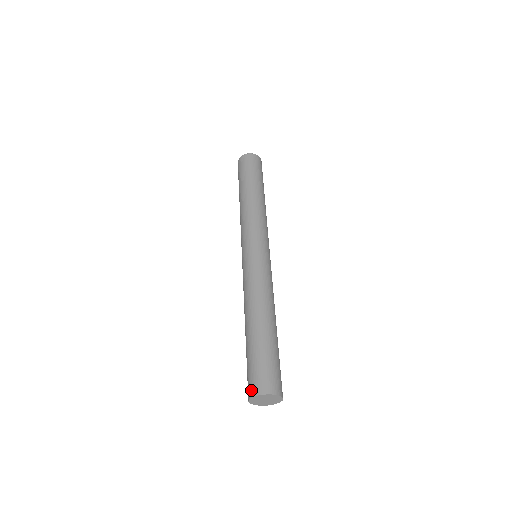
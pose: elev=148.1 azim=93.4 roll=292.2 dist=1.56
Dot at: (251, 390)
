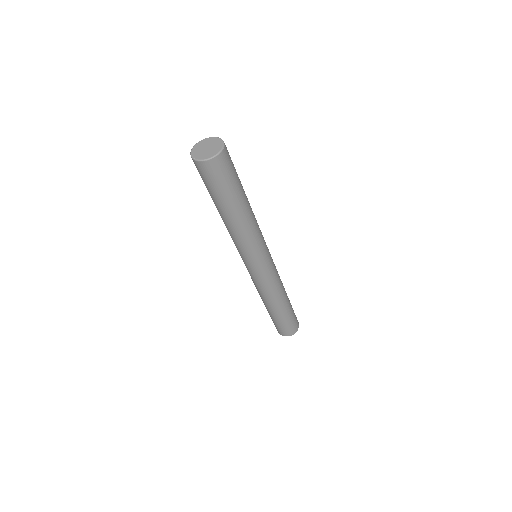
Dot at: (280, 333)
